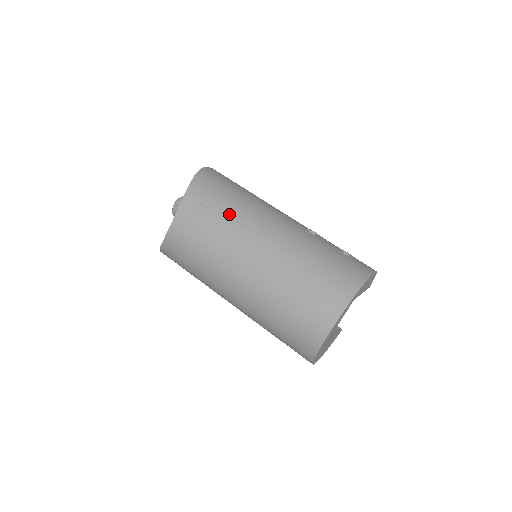
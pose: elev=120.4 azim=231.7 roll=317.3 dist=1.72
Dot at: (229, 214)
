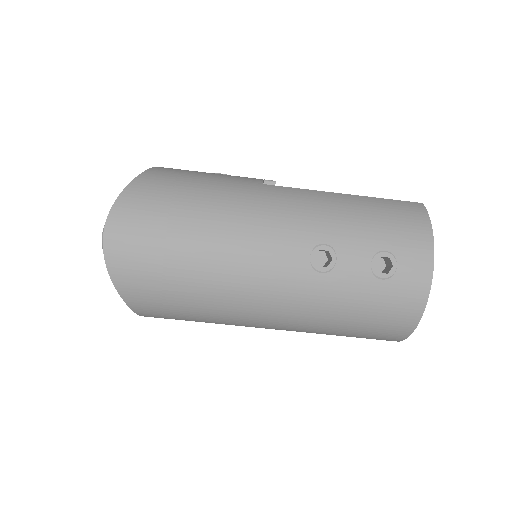
Dot at: (207, 311)
